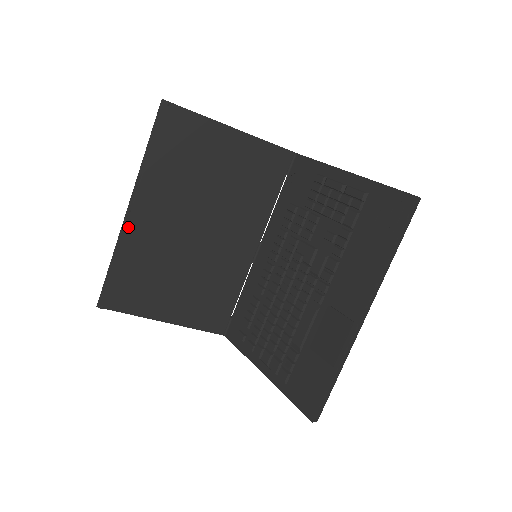
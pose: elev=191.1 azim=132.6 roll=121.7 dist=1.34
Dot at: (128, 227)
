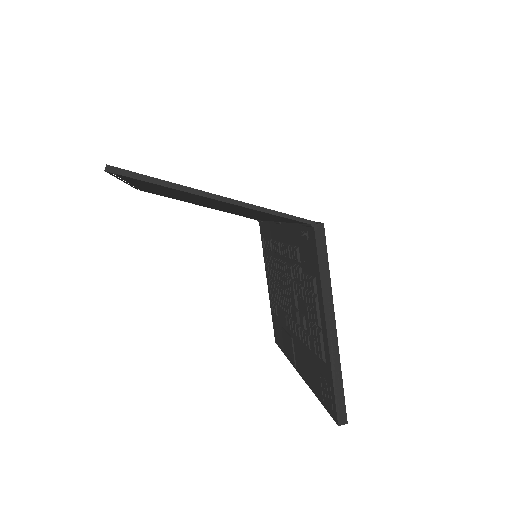
Dot at: occluded
